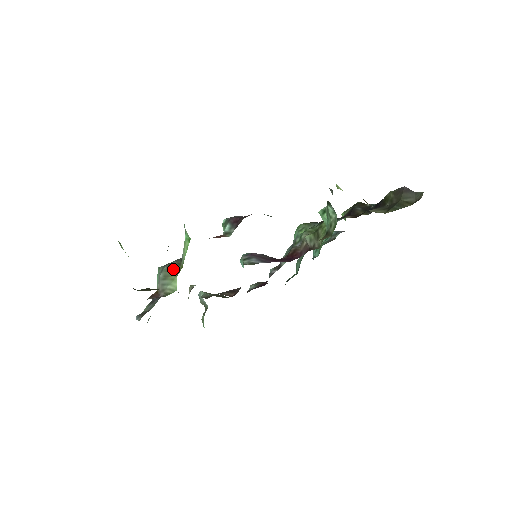
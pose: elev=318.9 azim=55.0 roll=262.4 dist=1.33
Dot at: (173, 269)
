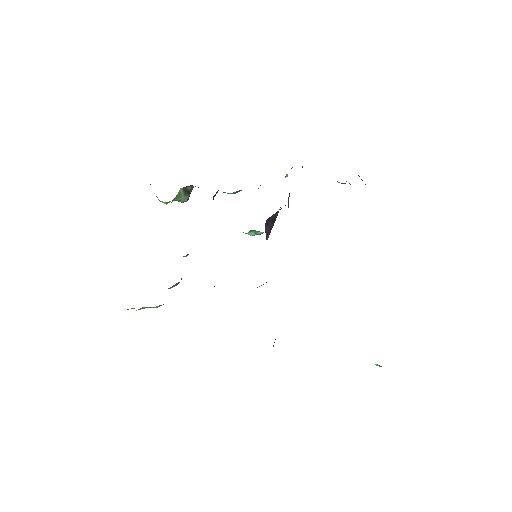
Dot at: occluded
